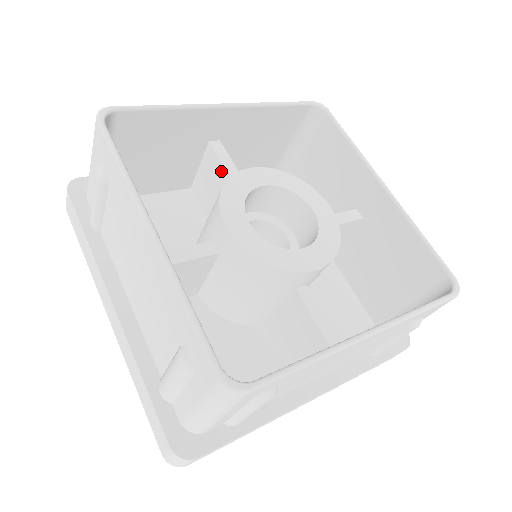
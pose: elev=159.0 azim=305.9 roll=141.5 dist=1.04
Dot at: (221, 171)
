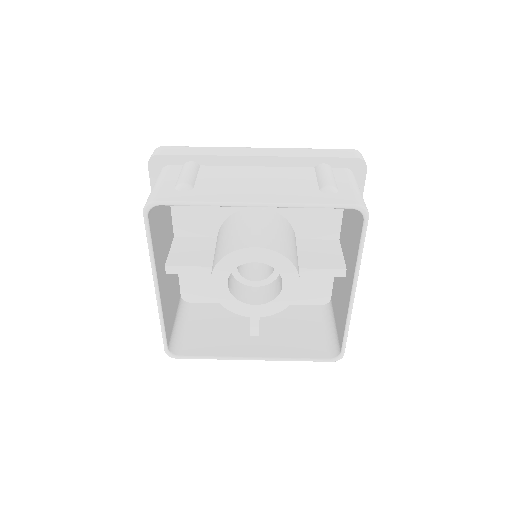
Dot at: (251, 212)
